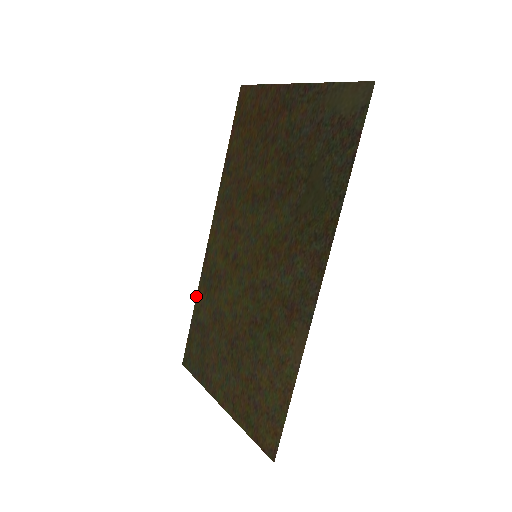
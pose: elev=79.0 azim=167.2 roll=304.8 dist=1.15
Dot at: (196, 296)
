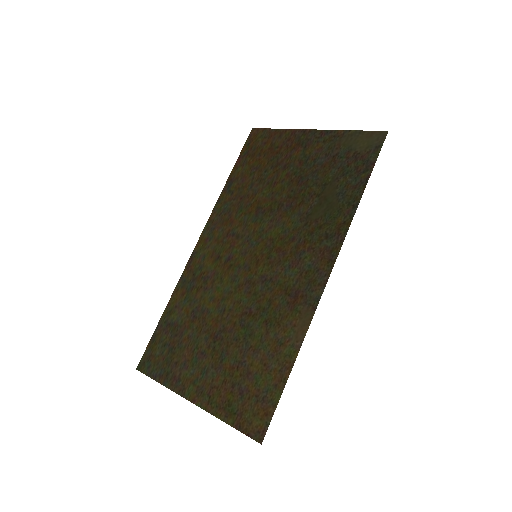
Dot at: (170, 298)
